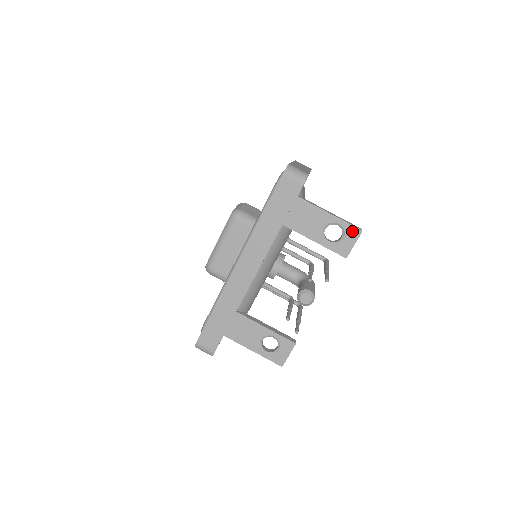
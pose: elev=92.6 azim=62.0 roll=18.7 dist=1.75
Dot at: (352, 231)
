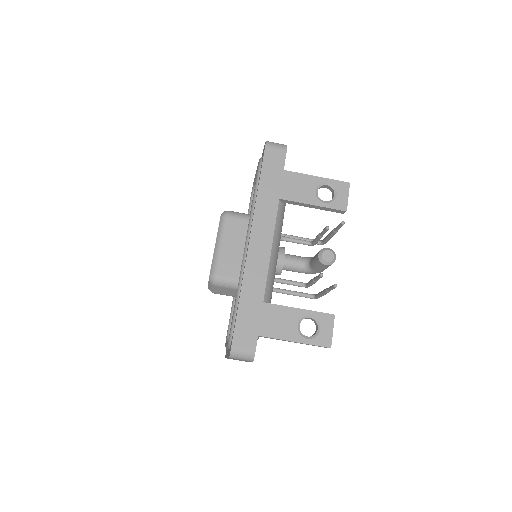
Dot at: (341, 186)
